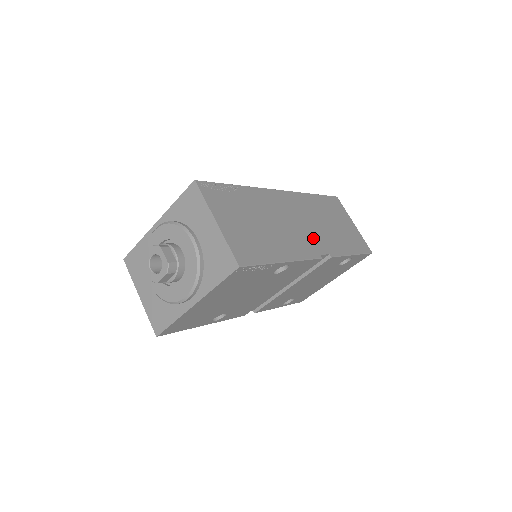
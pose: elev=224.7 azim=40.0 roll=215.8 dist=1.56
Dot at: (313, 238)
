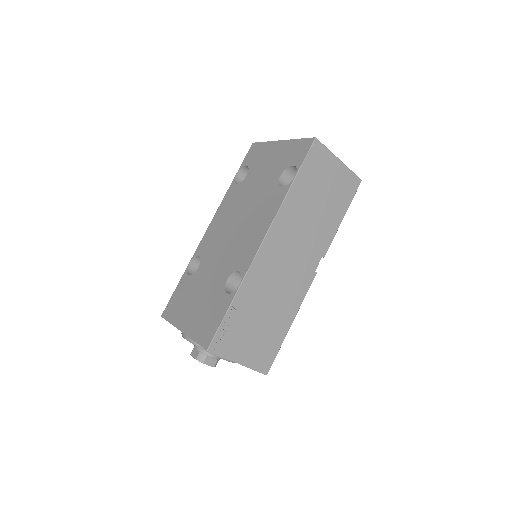
Dot at: (305, 259)
